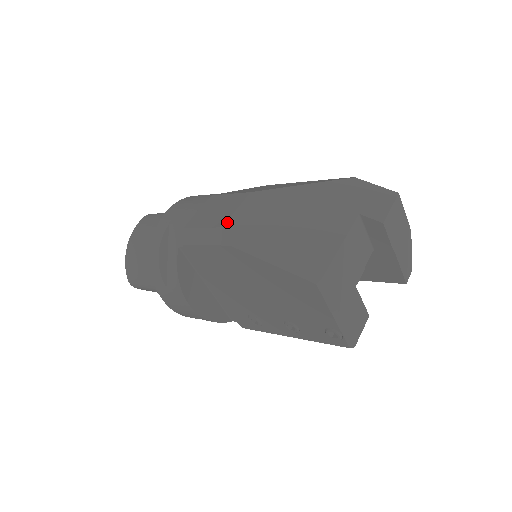
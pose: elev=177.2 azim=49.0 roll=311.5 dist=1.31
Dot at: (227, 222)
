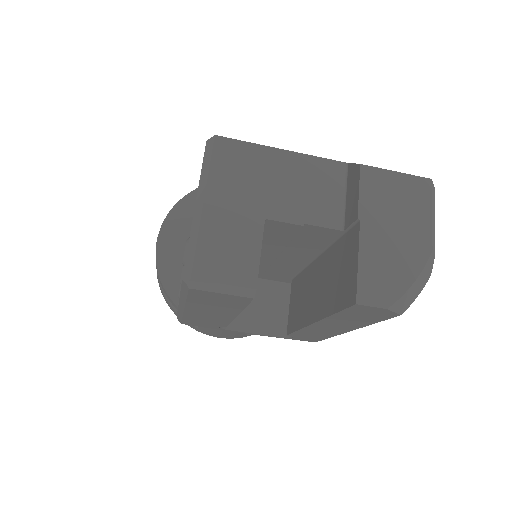
Dot at: occluded
